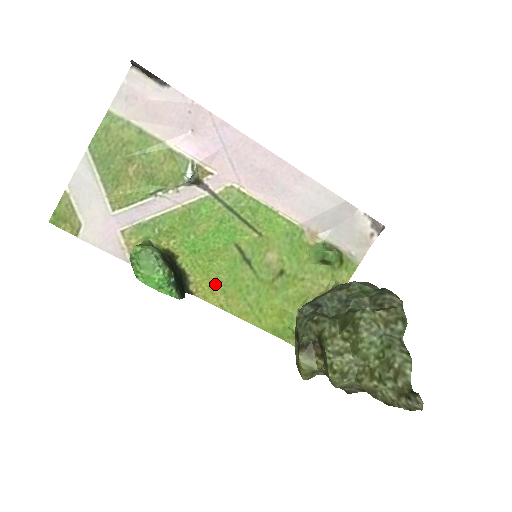
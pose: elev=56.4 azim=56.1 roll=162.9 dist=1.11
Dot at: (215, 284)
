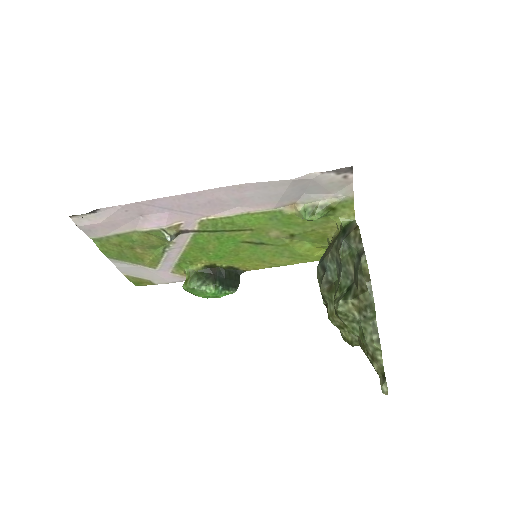
Dot at: (254, 262)
